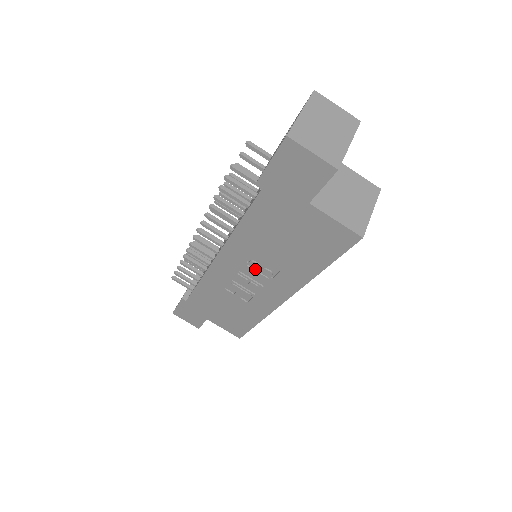
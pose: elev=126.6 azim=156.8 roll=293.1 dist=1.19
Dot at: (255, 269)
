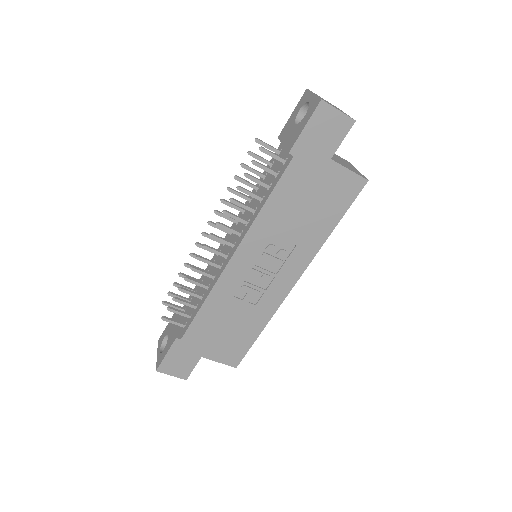
Dot at: (272, 254)
